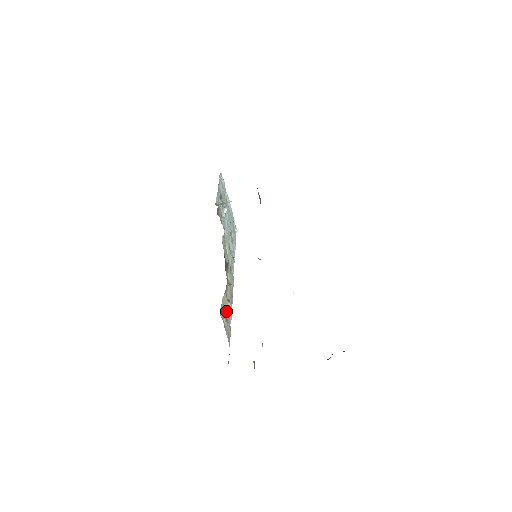
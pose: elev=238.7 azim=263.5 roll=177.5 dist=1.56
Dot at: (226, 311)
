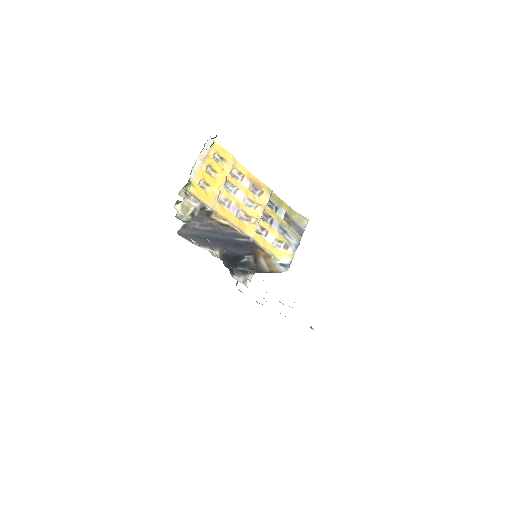
Dot at: occluded
